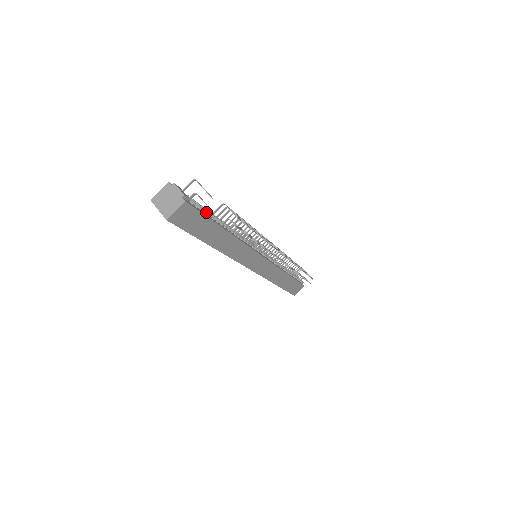
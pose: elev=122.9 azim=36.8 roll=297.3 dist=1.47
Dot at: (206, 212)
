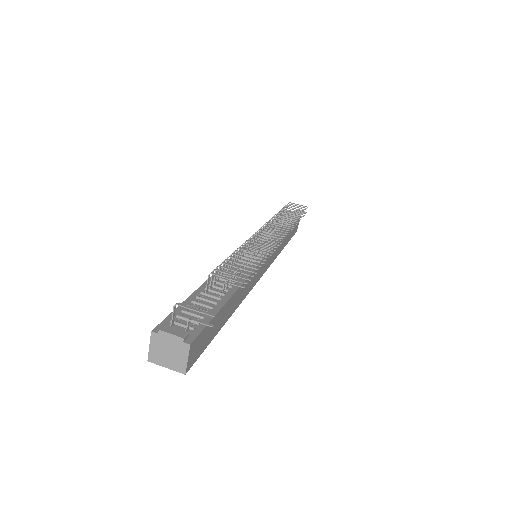
Dot at: occluded
